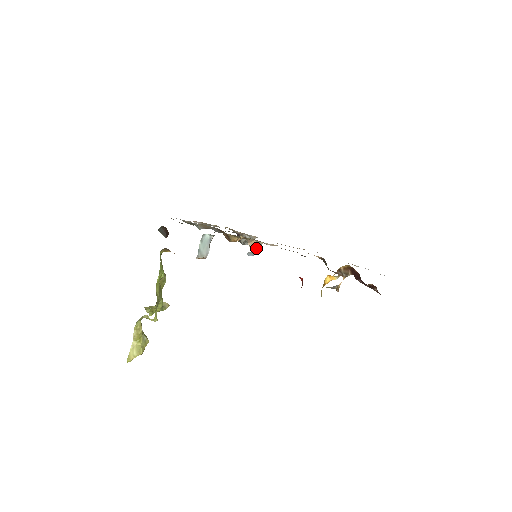
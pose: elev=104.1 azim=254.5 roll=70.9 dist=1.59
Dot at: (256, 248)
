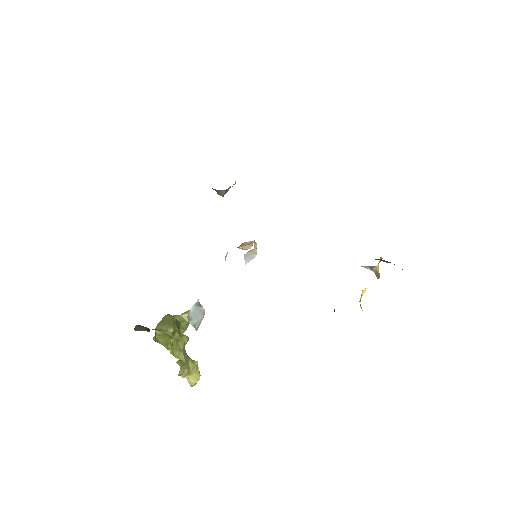
Dot at: occluded
